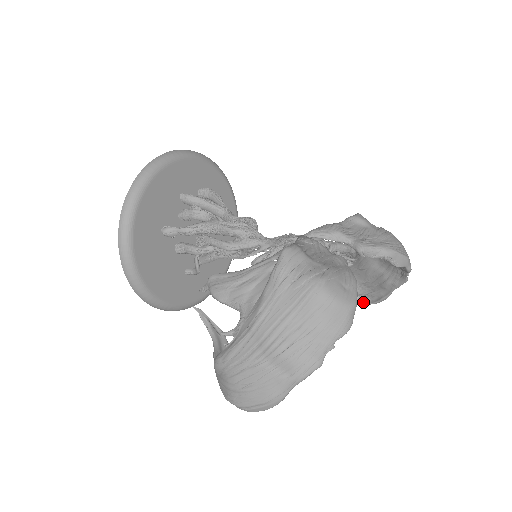
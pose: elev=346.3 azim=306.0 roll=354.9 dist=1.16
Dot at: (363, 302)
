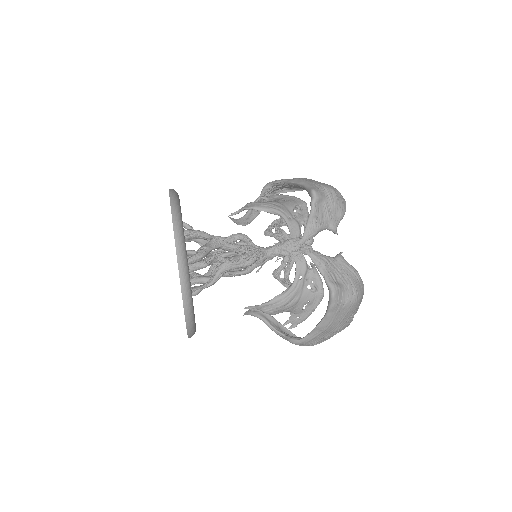
Dot at: (281, 192)
